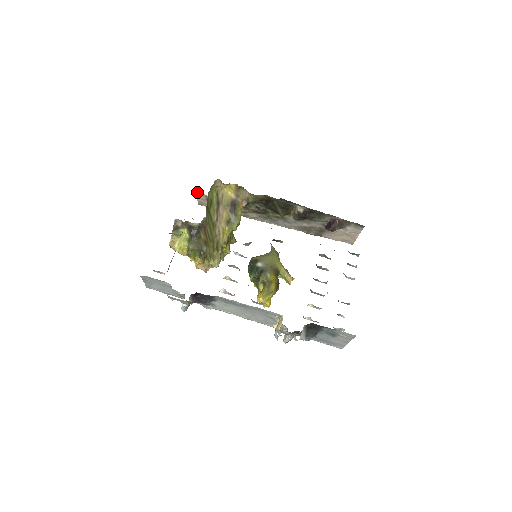
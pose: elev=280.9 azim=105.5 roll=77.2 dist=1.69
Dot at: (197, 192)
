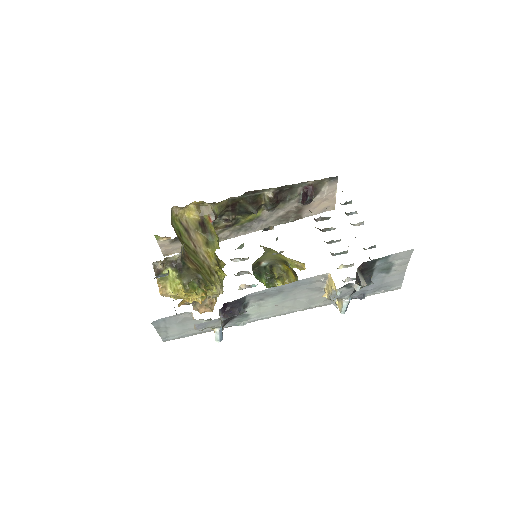
Dot at: (157, 240)
